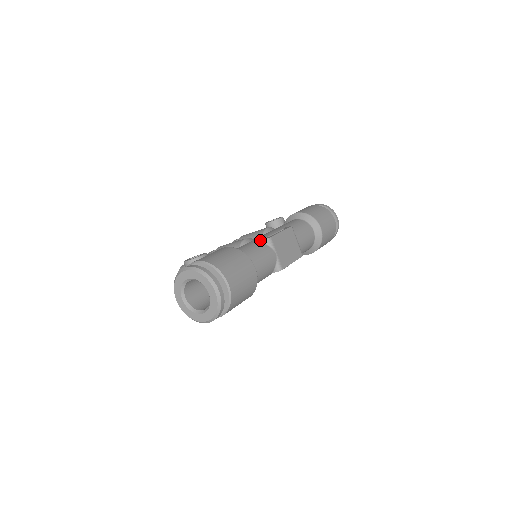
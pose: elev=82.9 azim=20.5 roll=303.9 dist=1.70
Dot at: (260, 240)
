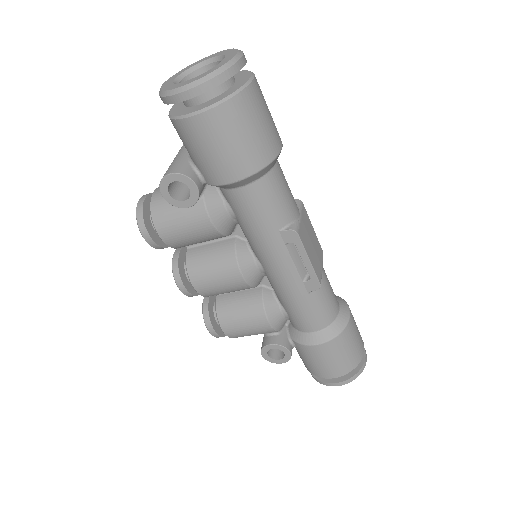
Dot at: occluded
